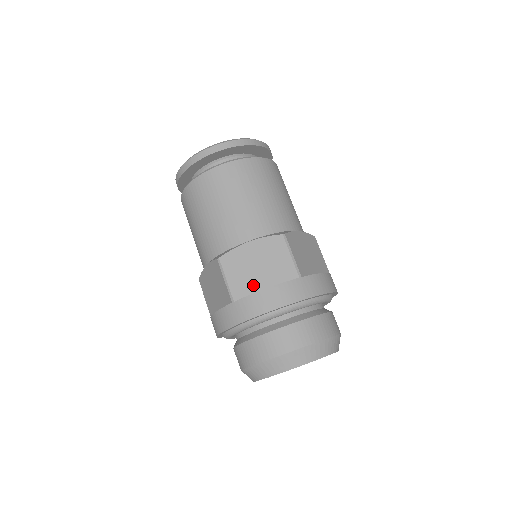
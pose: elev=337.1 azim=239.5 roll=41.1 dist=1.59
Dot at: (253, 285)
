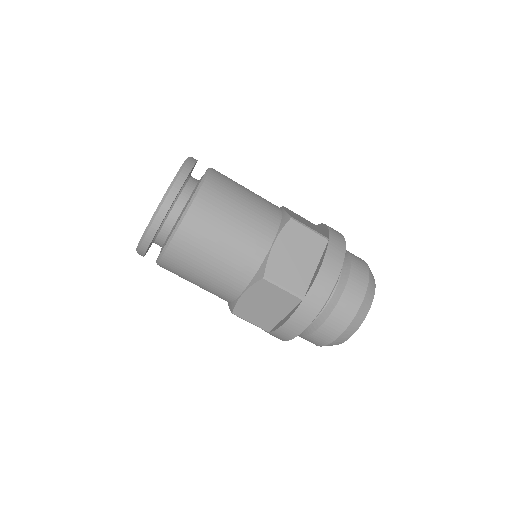
Dot at: (305, 274)
